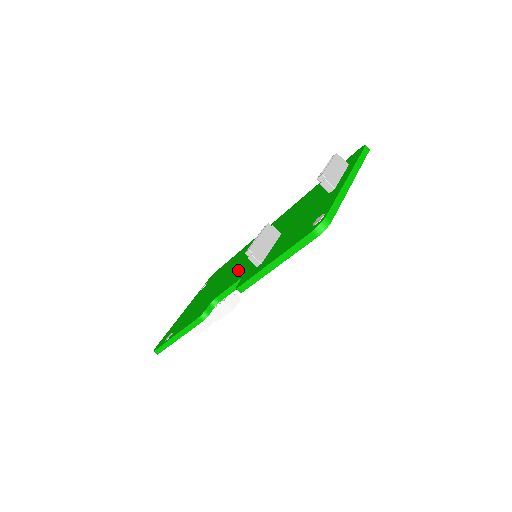
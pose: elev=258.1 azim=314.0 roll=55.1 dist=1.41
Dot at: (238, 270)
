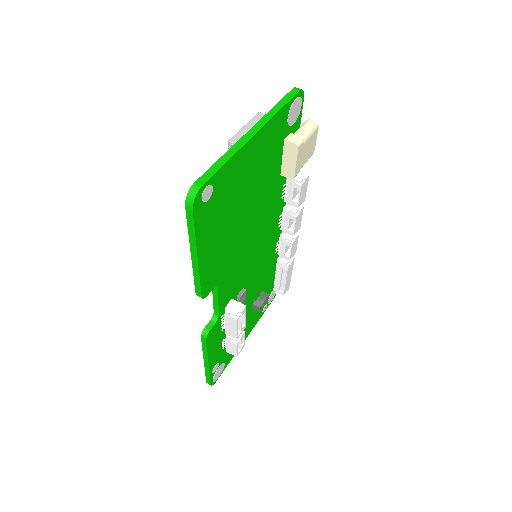
Dot at: occluded
